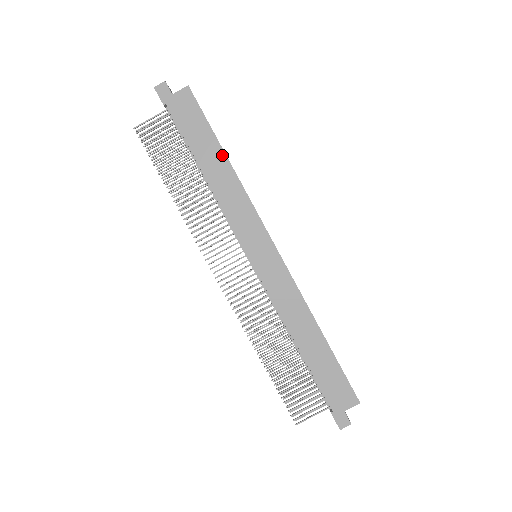
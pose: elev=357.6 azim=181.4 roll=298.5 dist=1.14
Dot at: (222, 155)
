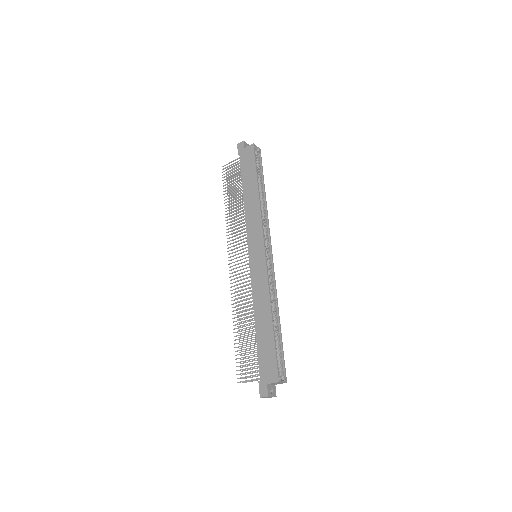
Dot at: (256, 186)
